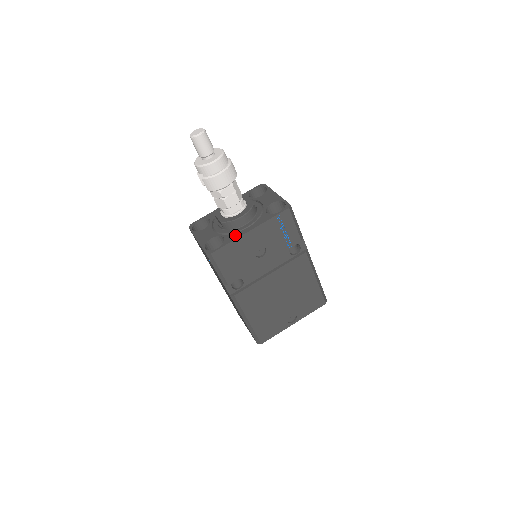
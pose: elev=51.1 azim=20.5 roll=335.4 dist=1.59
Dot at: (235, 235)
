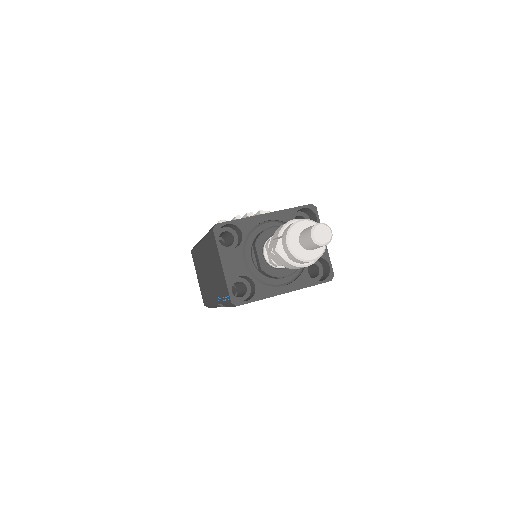
Dot at: (269, 290)
